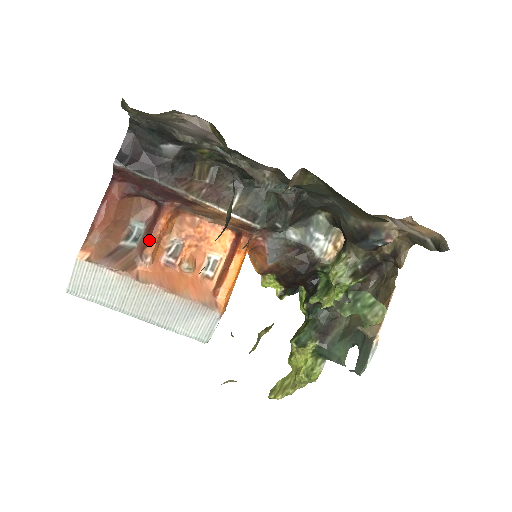
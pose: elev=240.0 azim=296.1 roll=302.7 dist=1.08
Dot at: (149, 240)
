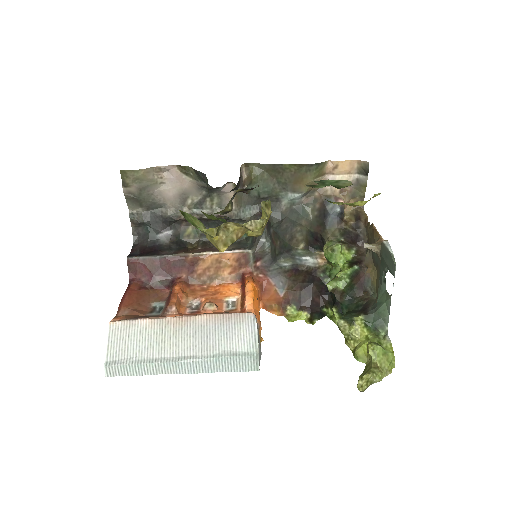
Dot at: (170, 300)
